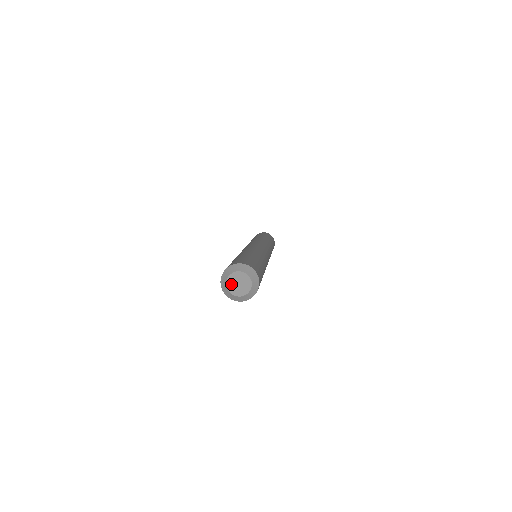
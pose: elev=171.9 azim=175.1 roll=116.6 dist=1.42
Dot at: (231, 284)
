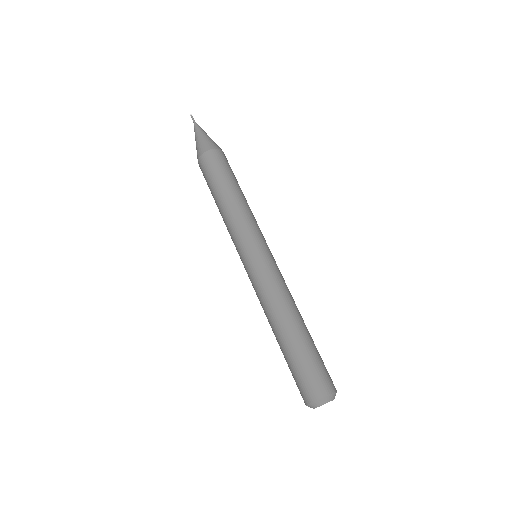
Dot at: occluded
